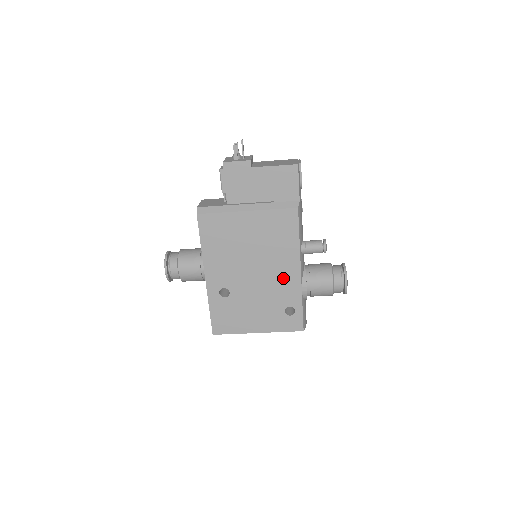
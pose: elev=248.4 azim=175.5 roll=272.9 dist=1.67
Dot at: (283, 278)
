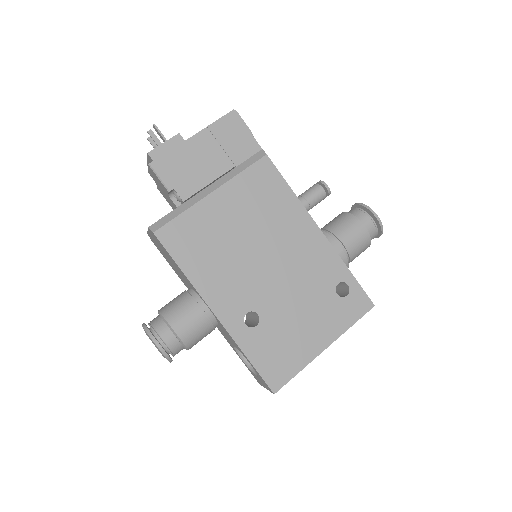
Dot at: (307, 251)
